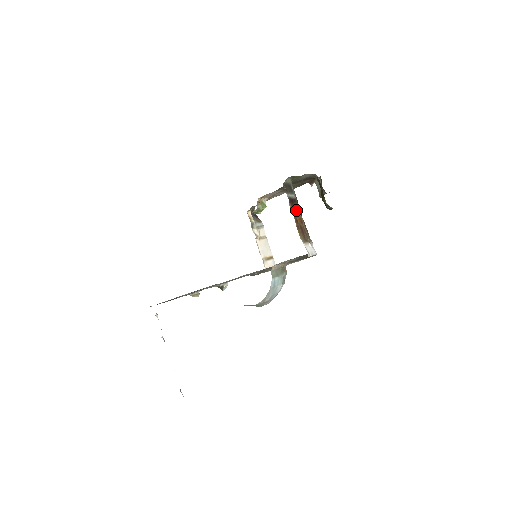
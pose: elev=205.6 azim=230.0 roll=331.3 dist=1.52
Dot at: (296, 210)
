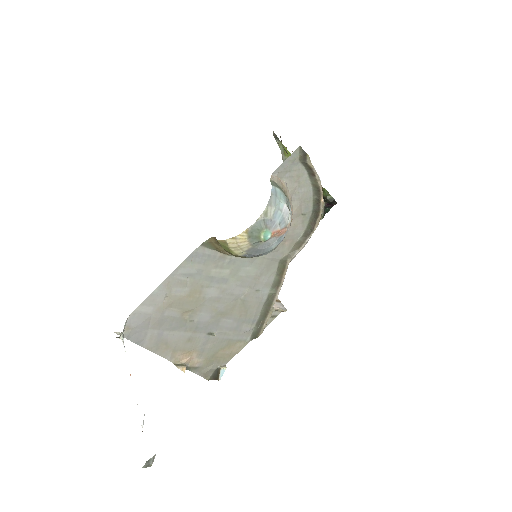
Dot at: occluded
